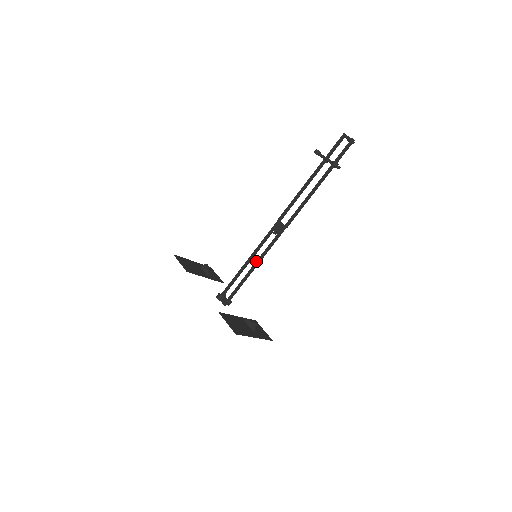
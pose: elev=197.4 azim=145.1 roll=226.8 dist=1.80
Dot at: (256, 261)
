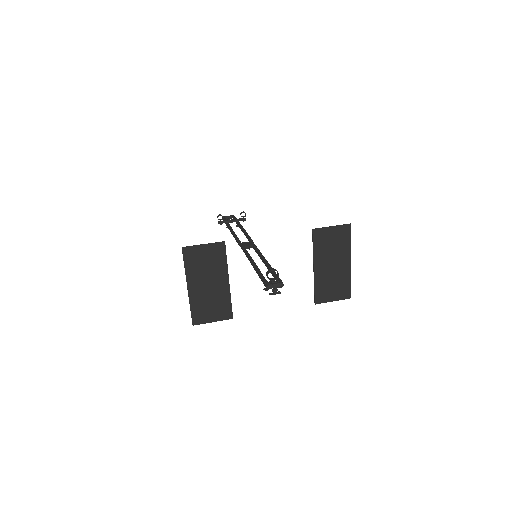
Dot at: (261, 257)
